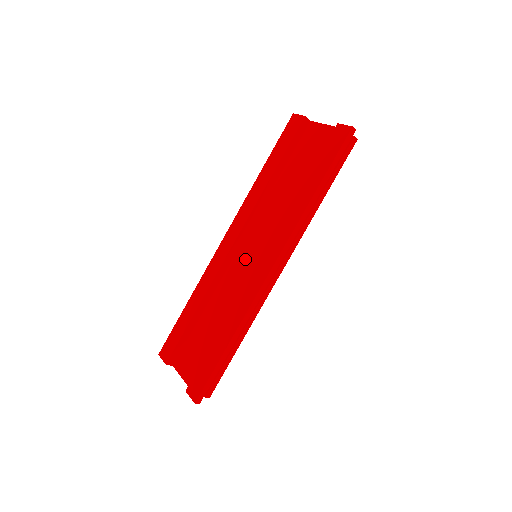
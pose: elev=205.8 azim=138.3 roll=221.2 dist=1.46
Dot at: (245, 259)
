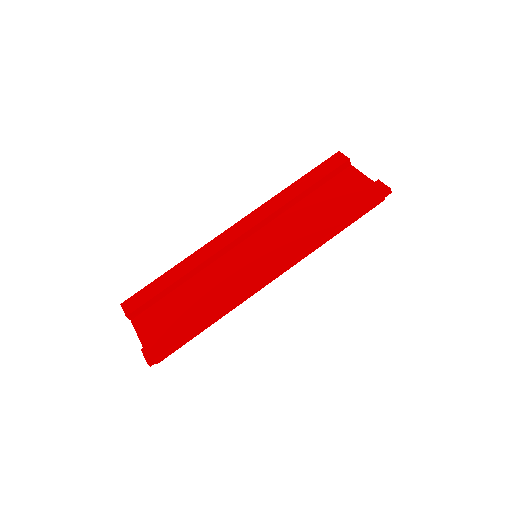
Dot at: (245, 254)
